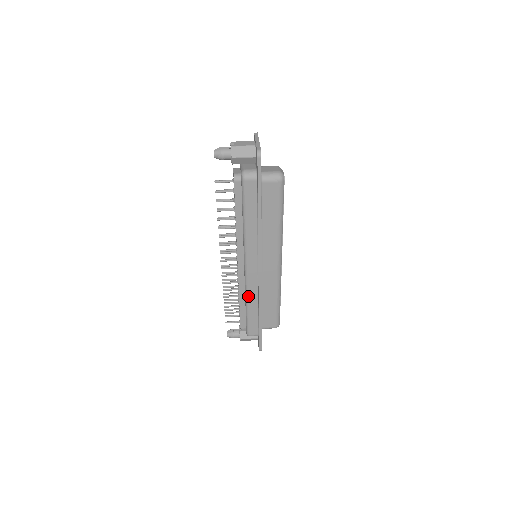
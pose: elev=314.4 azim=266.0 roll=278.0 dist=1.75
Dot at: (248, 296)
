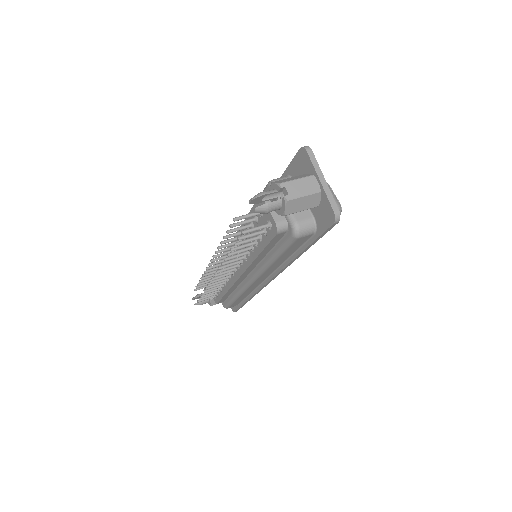
Dot at: (242, 294)
